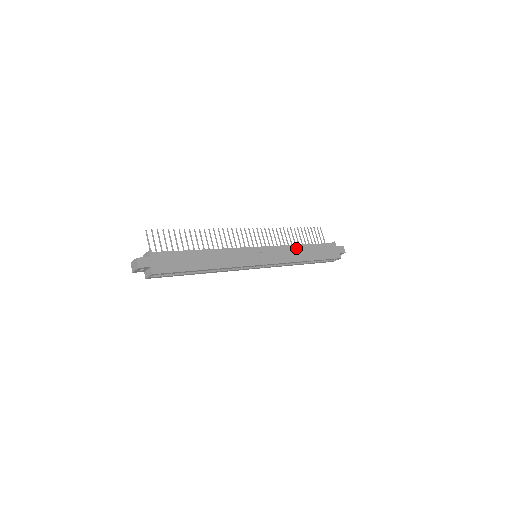
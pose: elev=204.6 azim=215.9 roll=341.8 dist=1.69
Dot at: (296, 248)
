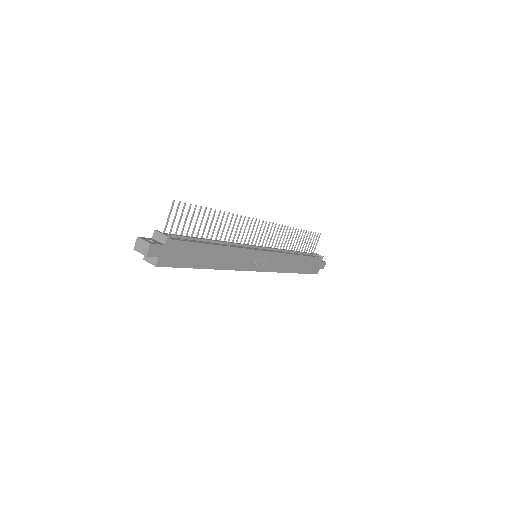
Dot at: (292, 258)
